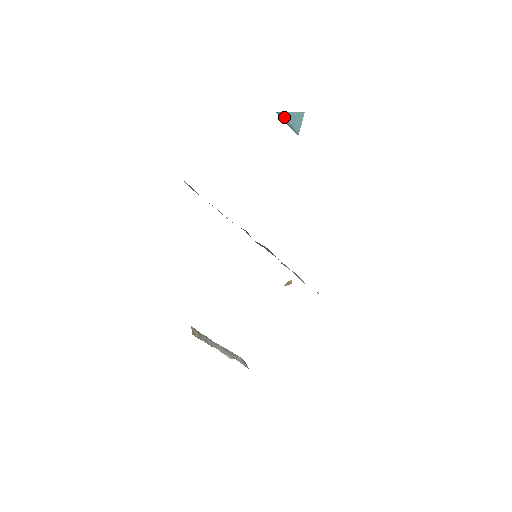
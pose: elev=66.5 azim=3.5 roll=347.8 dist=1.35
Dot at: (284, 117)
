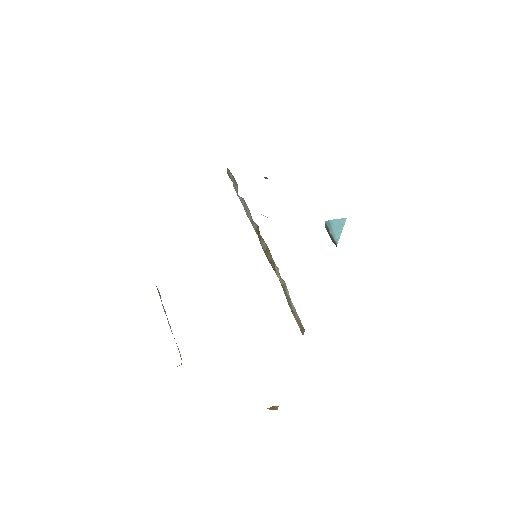
Dot at: (330, 225)
